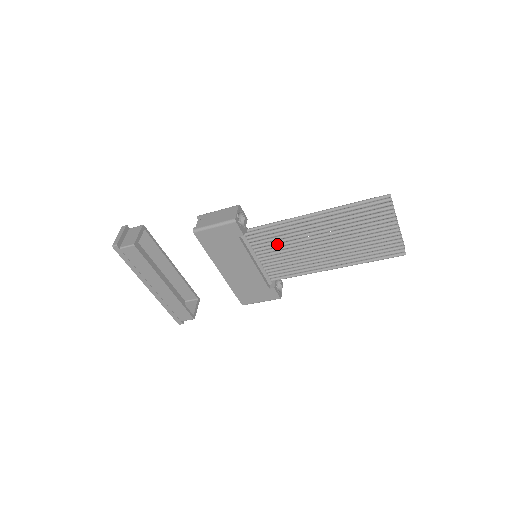
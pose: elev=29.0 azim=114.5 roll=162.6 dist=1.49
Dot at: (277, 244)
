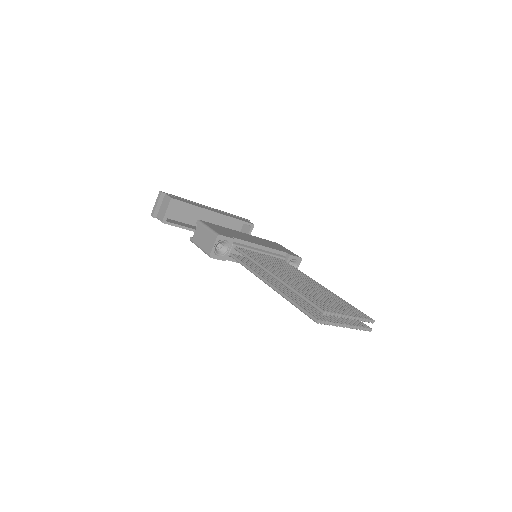
Dot at: occluded
